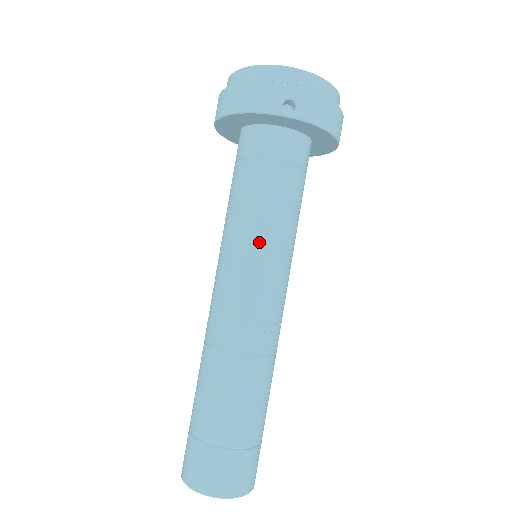
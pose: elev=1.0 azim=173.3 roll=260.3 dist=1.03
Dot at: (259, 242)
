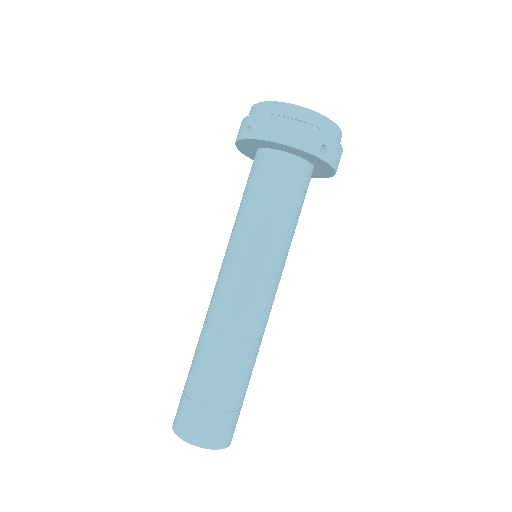
Dot at: (275, 250)
